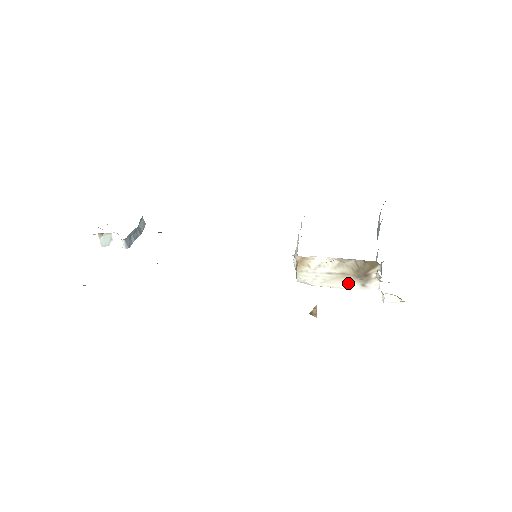
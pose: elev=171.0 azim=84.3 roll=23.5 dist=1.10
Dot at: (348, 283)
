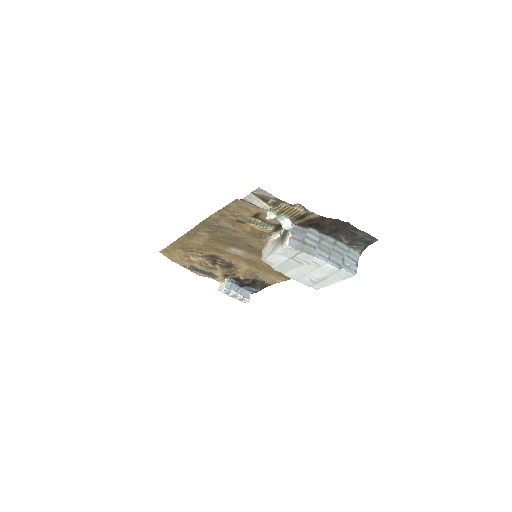
Dot at: (277, 247)
